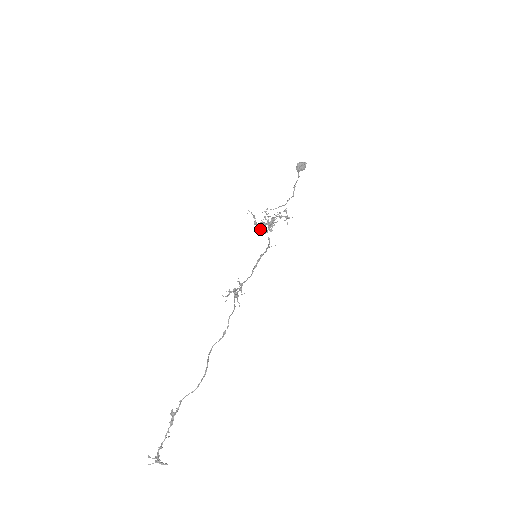
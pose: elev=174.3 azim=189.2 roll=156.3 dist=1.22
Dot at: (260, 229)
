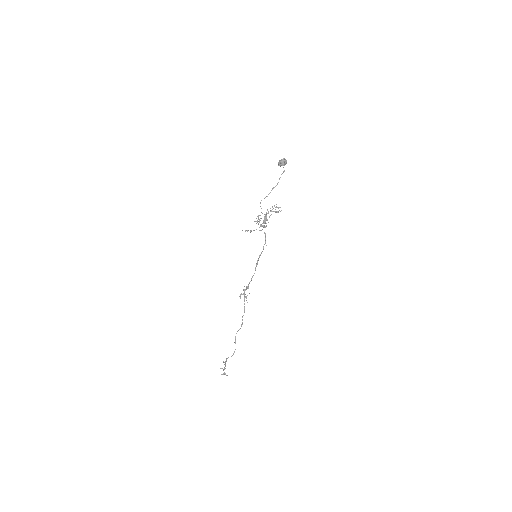
Dot at: occluded
